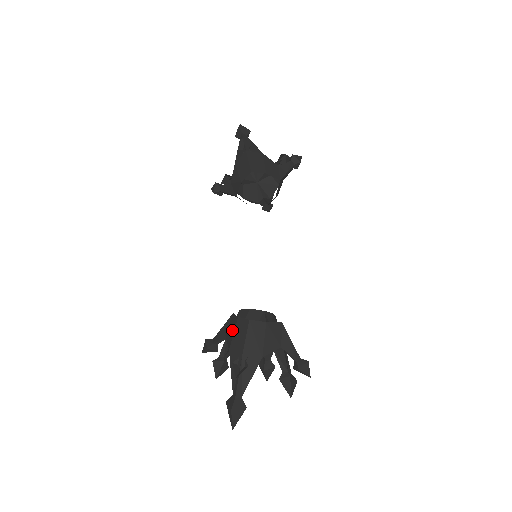
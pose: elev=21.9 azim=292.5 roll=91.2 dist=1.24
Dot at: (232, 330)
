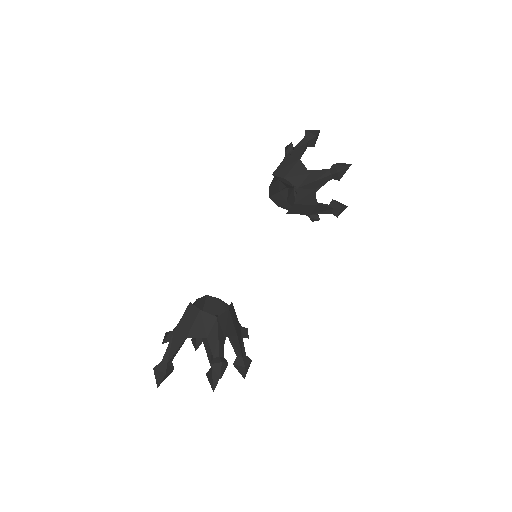
Dot at: occluded
